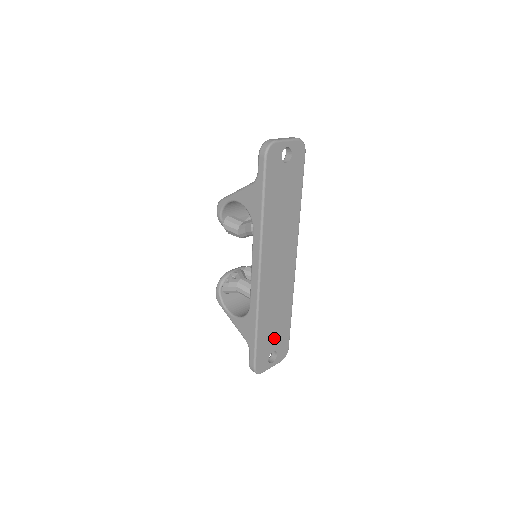
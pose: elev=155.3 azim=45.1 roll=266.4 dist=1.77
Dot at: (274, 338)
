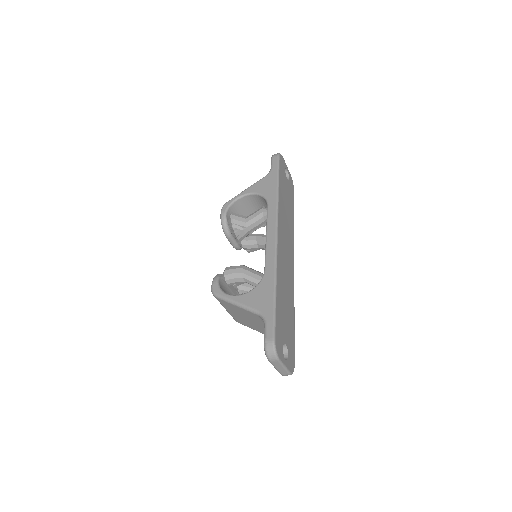
Dot at: (285, 327)
